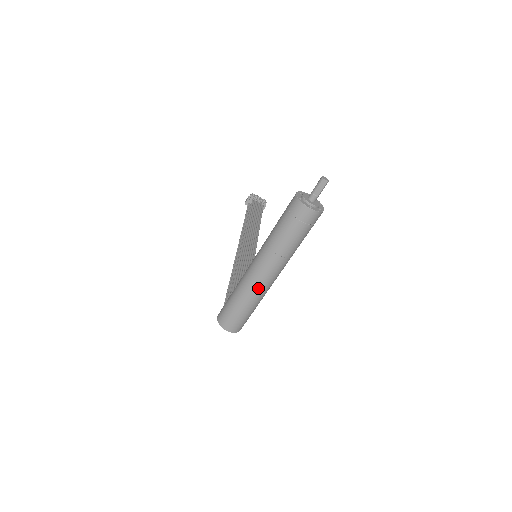
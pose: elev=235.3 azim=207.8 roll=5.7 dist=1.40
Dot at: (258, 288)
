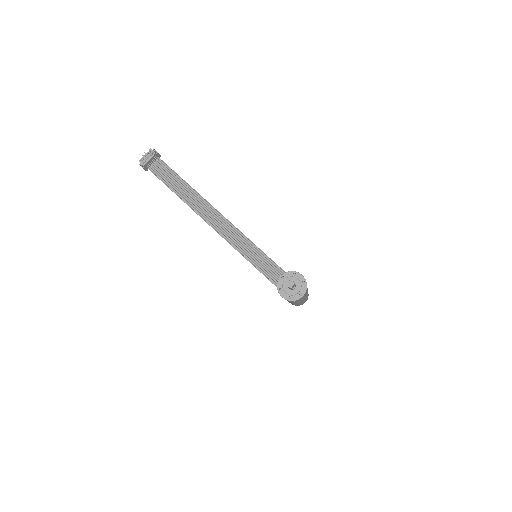
Dot at: (305, 299)
